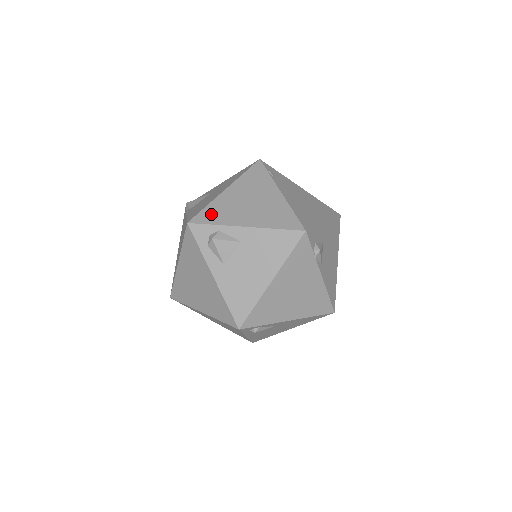
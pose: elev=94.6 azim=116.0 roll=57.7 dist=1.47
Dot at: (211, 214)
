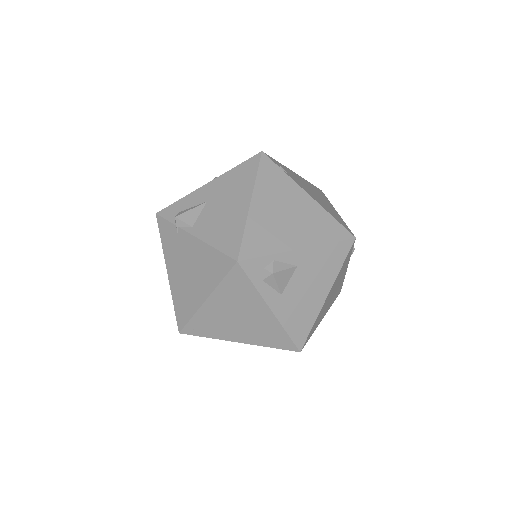
Dot at: (256, 242)
